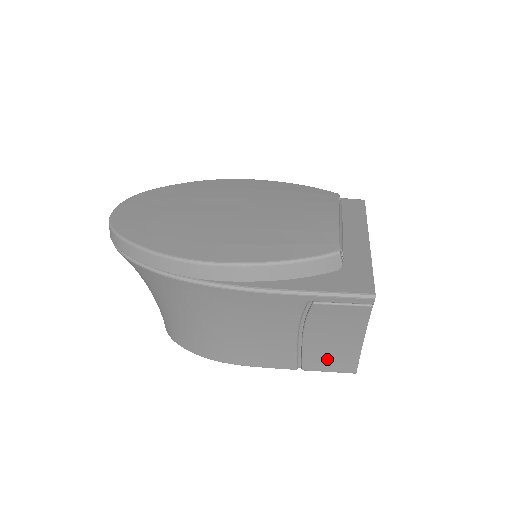
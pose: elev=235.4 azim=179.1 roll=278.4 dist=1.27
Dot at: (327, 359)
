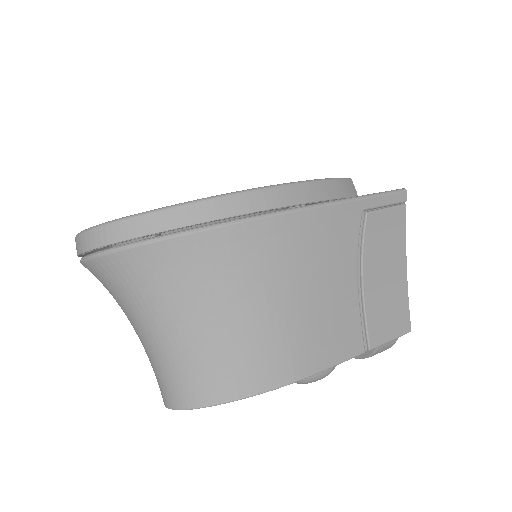
Dot at: (386, 316)
